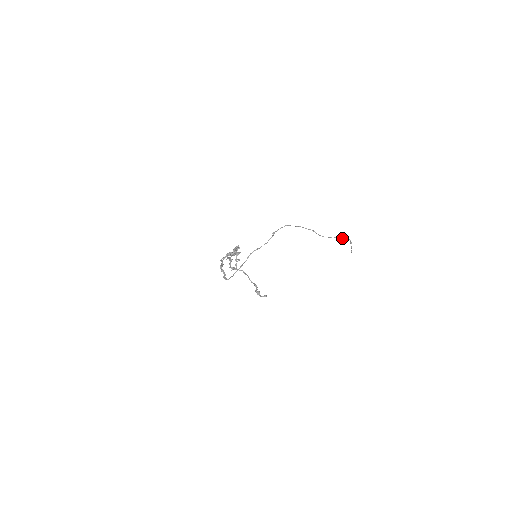
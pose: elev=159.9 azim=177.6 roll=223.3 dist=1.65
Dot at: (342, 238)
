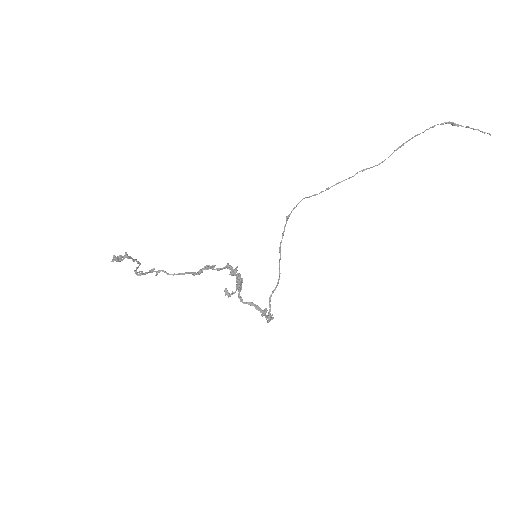
Dot at: (419, 134)
